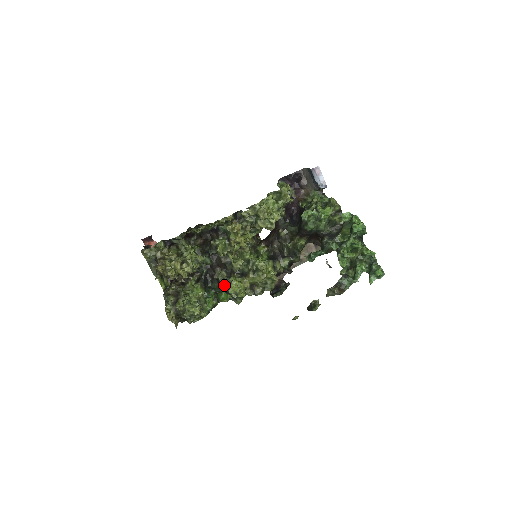
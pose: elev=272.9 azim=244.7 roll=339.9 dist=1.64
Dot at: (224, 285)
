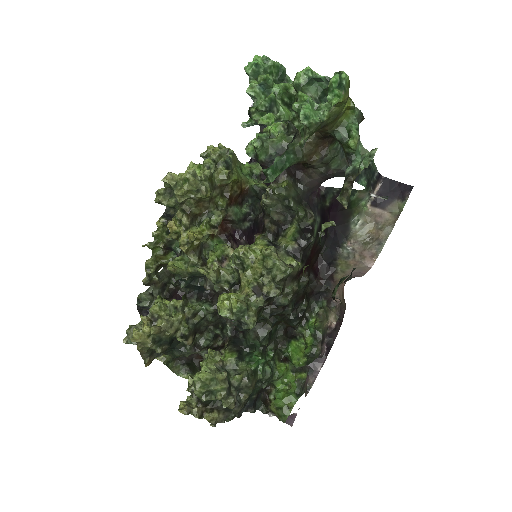
Dot at: occluded
